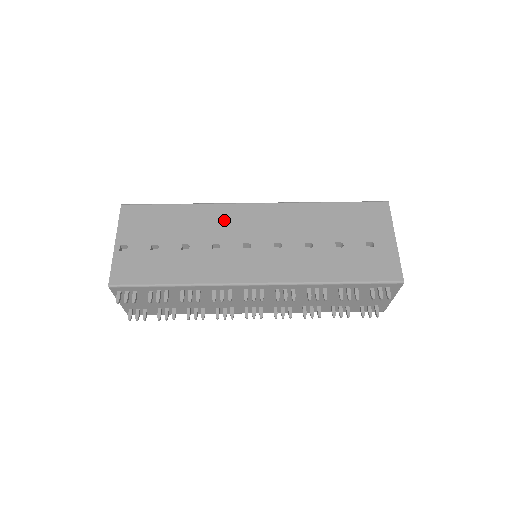
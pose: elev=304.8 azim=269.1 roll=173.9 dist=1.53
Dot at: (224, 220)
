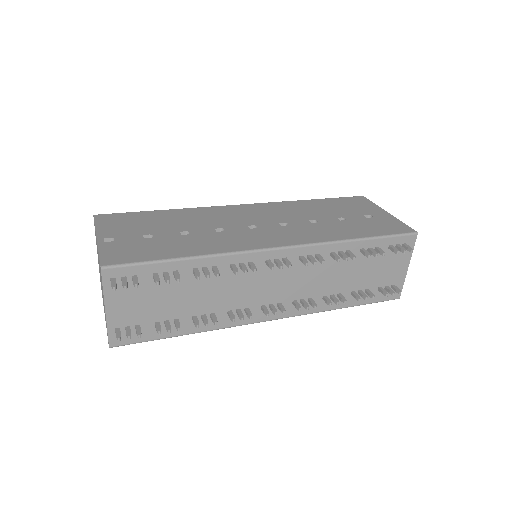
Dot at: (218, 215)
